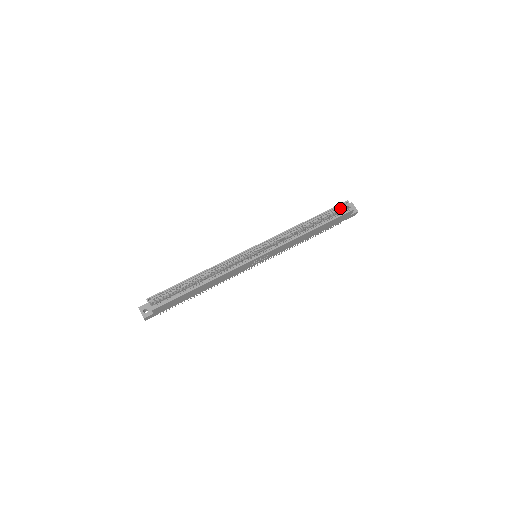
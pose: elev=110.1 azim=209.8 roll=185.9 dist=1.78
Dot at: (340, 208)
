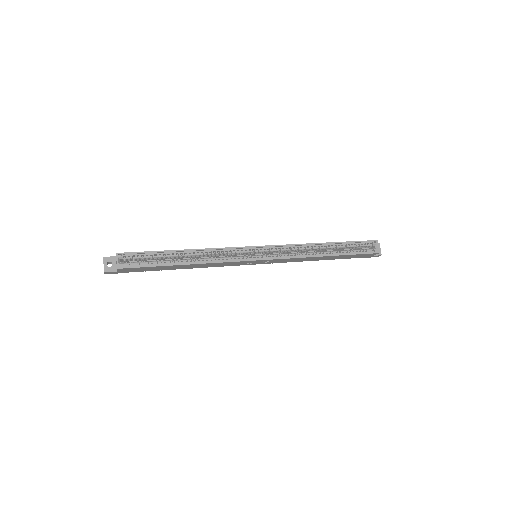
Dot at: (366, 244)
